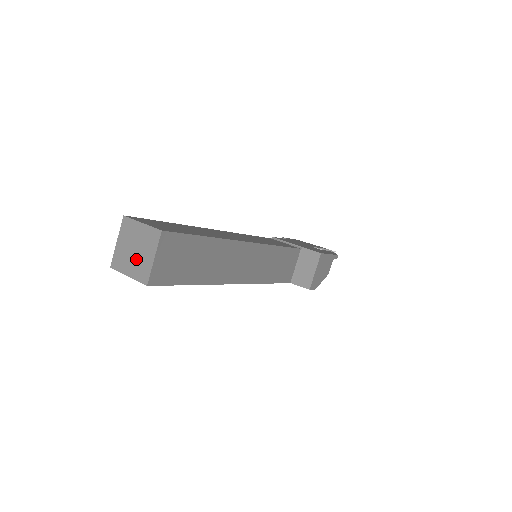
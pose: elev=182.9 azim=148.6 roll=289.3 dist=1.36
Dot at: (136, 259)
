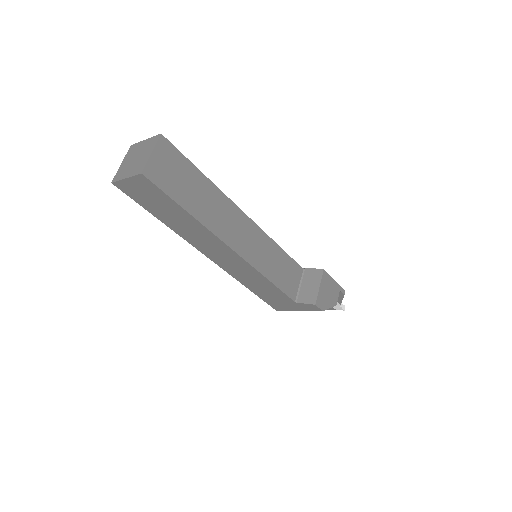
Dot at: (135, 163)
